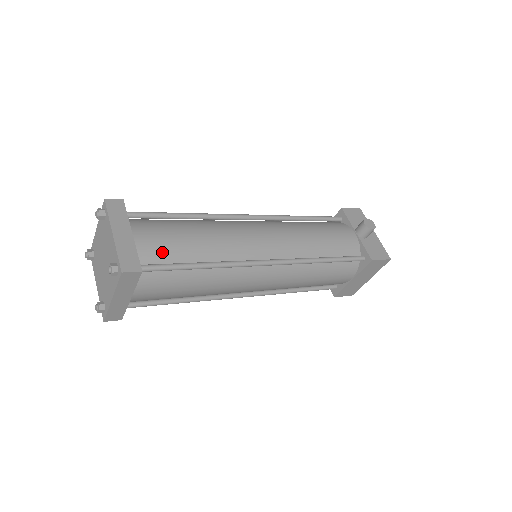
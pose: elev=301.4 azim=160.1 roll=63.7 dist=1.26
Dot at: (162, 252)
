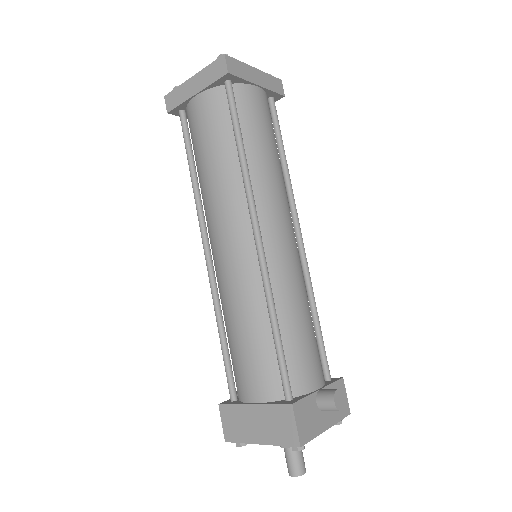
Dot at: (247, 110)
